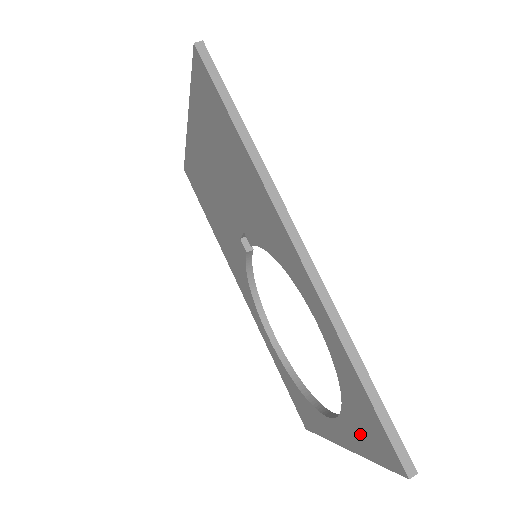
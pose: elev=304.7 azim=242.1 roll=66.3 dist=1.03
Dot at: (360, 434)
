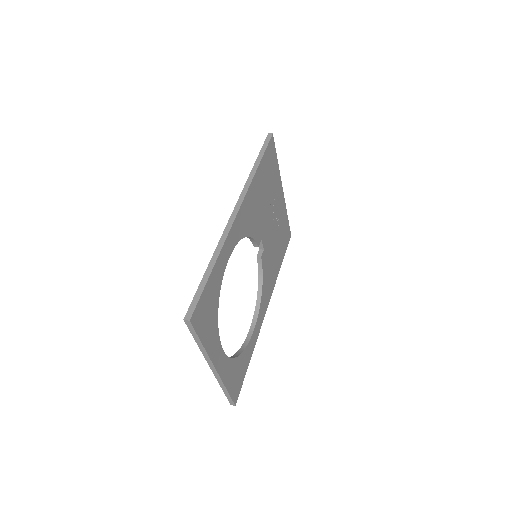
Dot at: occluded
